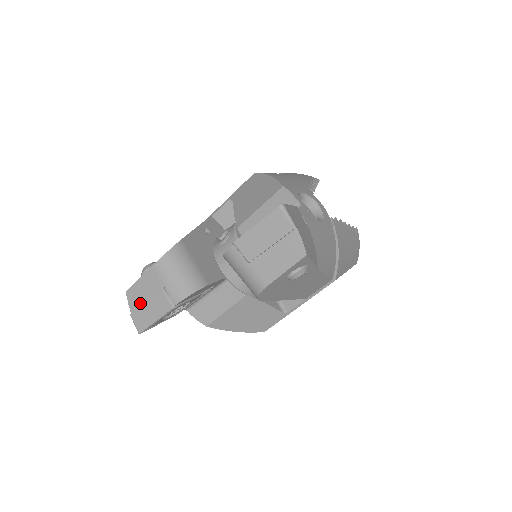
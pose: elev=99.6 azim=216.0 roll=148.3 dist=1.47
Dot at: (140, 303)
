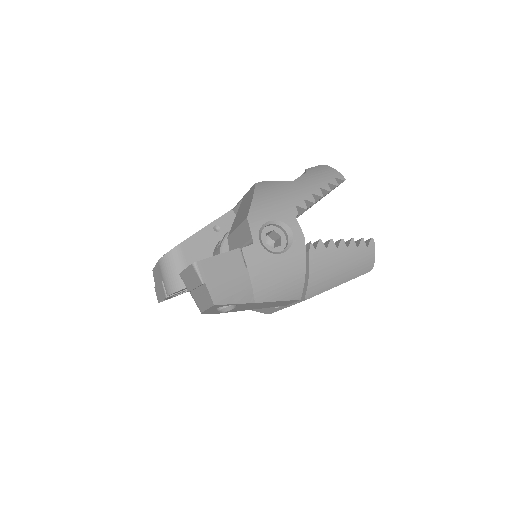
Dot at: (157, 283)
